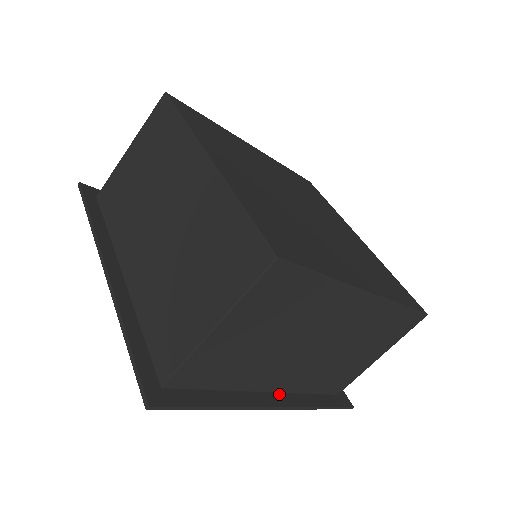
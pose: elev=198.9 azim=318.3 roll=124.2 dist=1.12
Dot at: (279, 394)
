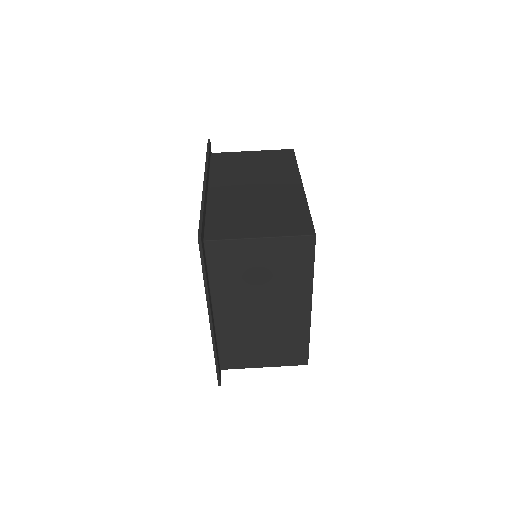
Dot at: (214, 322)
